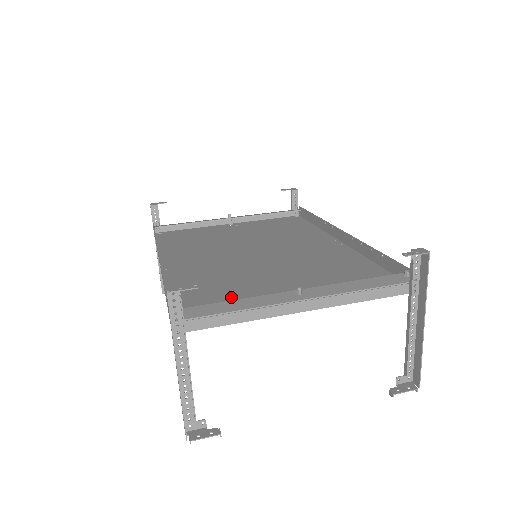
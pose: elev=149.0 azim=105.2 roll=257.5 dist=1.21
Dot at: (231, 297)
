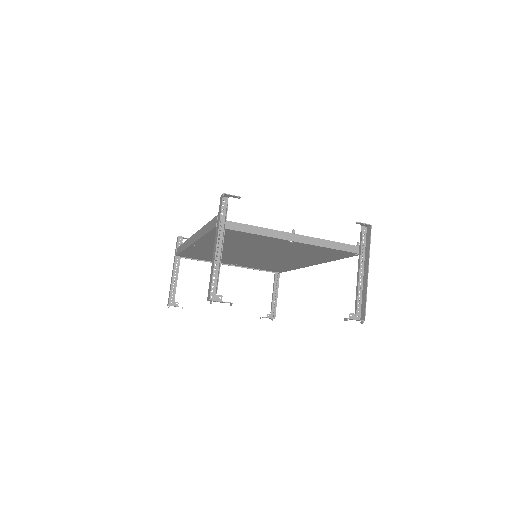
Dot at: (248, 239)
